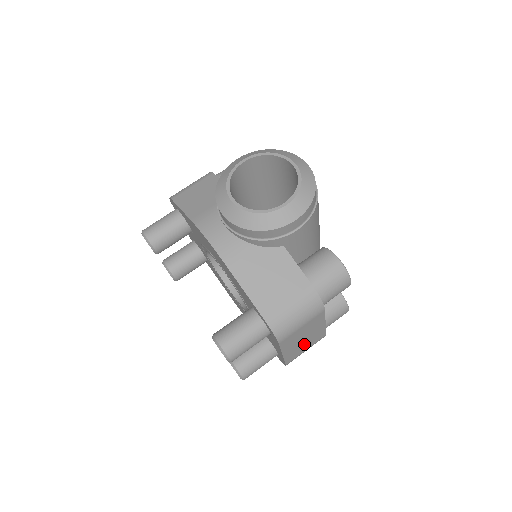
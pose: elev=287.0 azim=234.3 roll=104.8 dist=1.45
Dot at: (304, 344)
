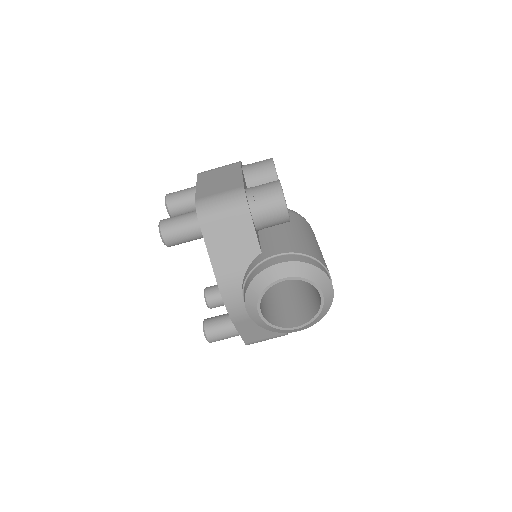
Dot at: occluded
